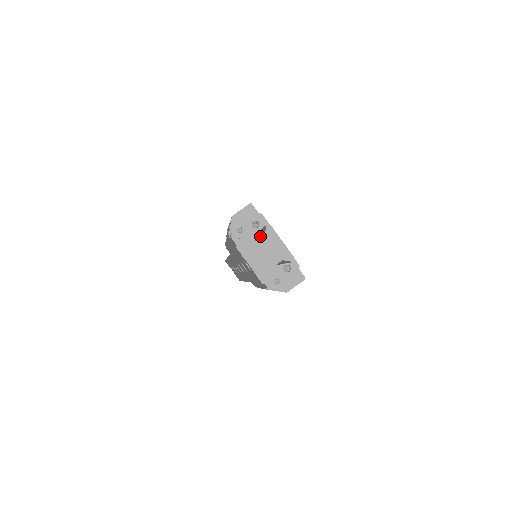
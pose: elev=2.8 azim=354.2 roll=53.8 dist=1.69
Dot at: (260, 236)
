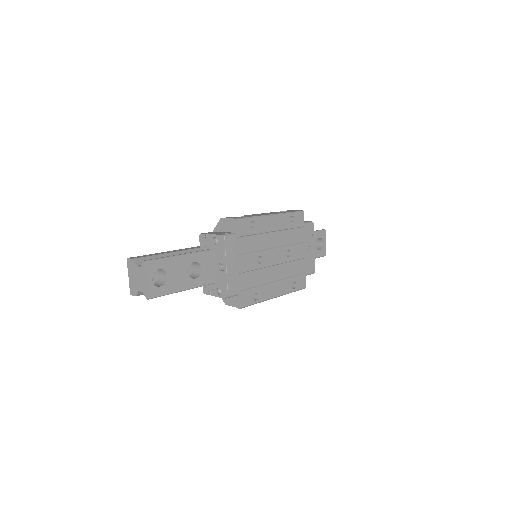
Dot at: occluded
